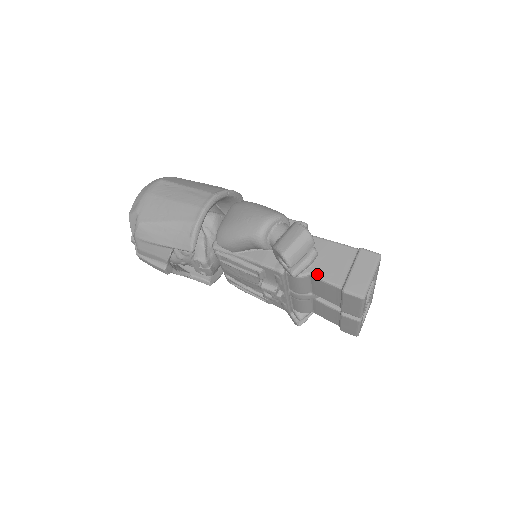
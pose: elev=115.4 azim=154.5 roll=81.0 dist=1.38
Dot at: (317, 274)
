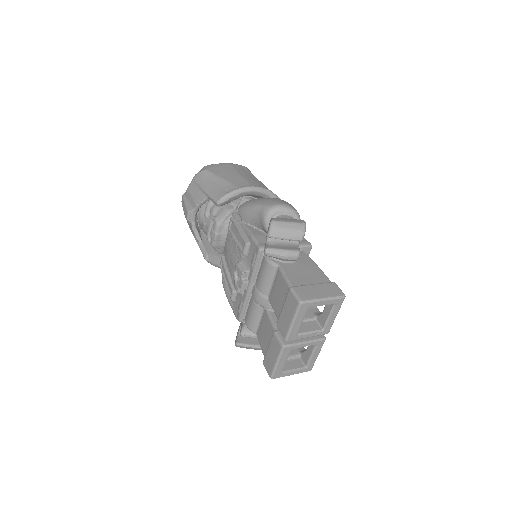
Dot at: (284, 269)
